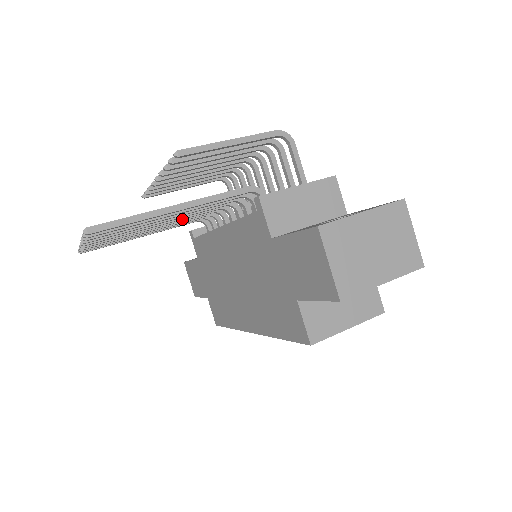
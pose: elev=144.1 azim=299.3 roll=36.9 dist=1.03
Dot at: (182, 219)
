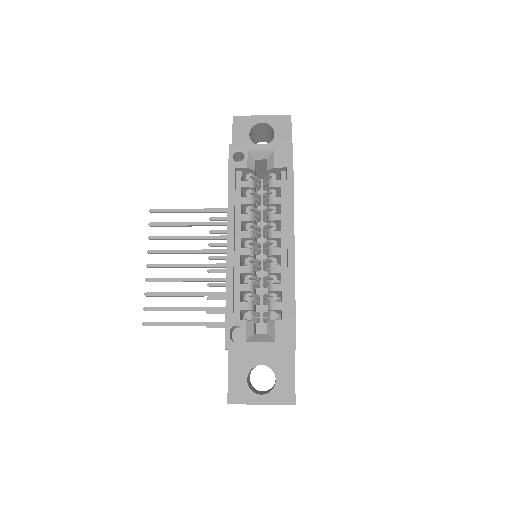
Dot at: (213, 267)
